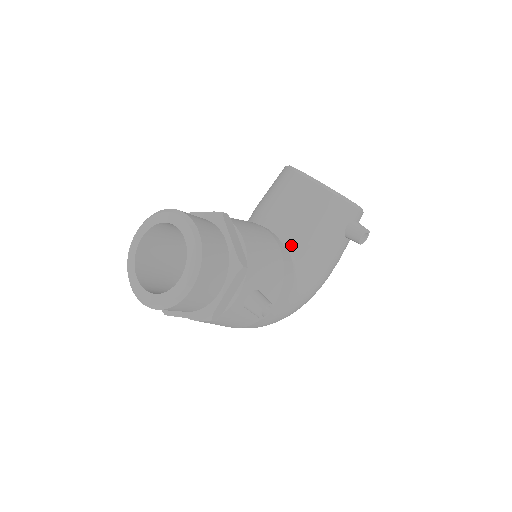
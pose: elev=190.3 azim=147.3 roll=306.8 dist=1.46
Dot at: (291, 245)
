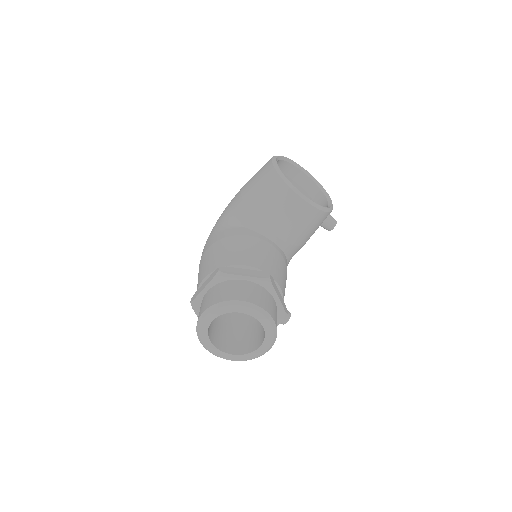
Dot at: (288, 250)
